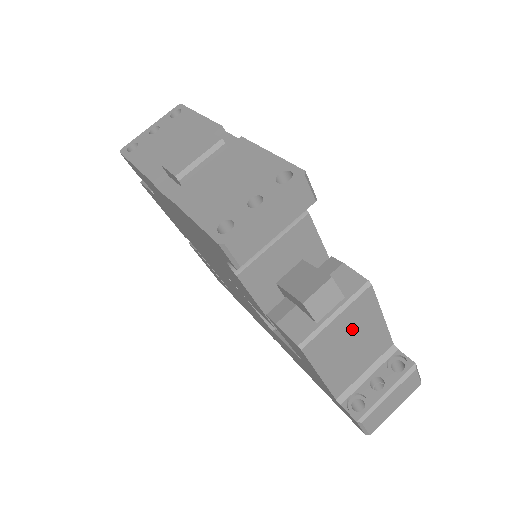
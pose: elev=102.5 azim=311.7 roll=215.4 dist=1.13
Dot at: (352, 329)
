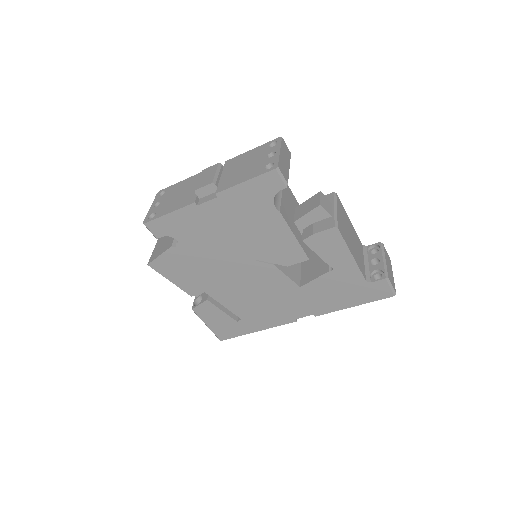
Dot at: (345, 223)
